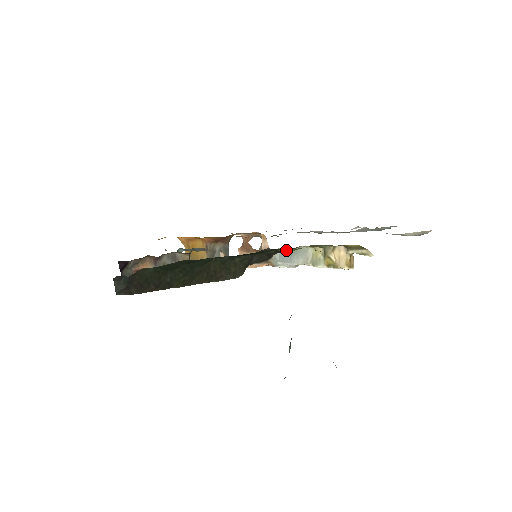
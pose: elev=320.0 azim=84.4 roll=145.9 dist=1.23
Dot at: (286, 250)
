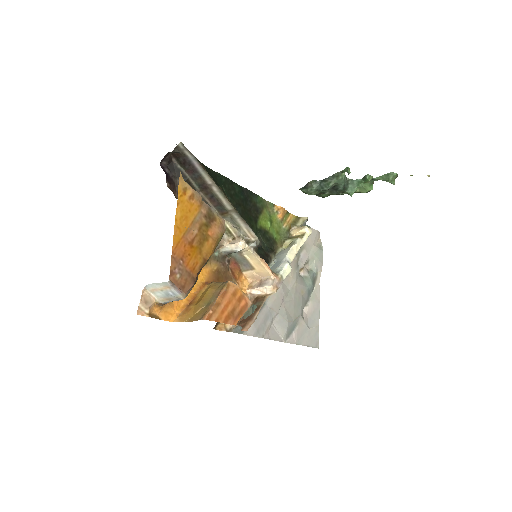
Dot at: (266, 219)
